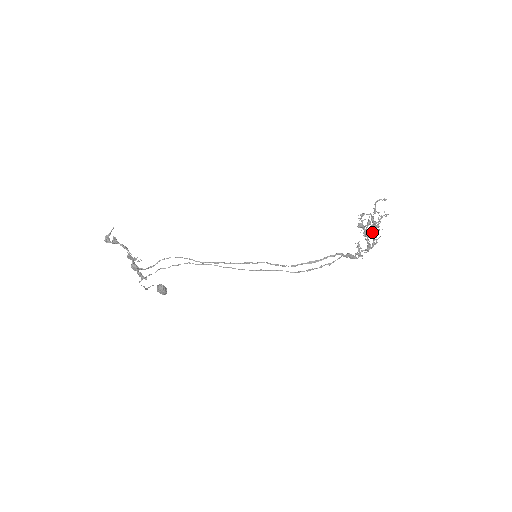
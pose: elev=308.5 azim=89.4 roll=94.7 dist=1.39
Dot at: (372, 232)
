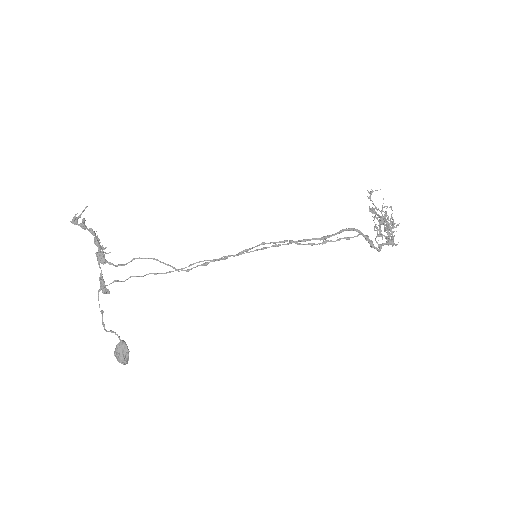
Dot at: occluded
